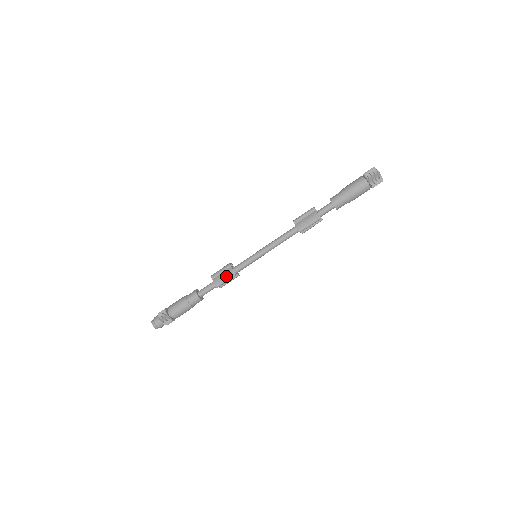
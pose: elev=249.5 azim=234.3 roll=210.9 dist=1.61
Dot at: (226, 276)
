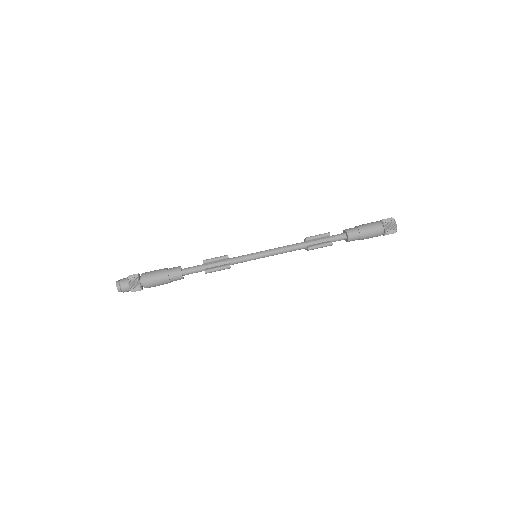
Dot at: (218, 257)
